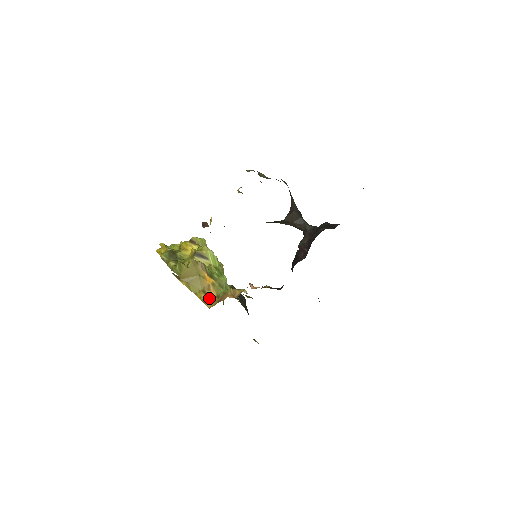
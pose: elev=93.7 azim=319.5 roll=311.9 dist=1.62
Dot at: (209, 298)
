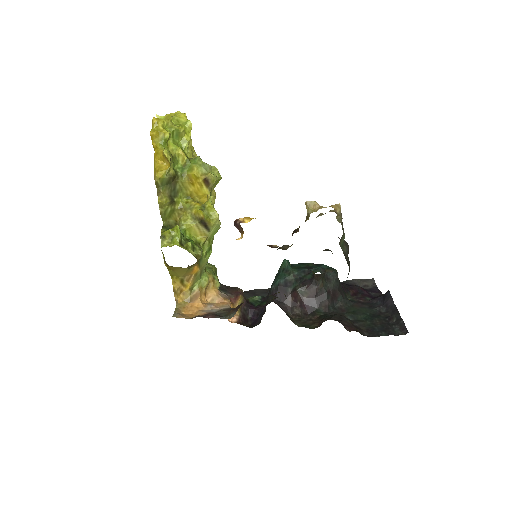
Dot at: (182, 288)
